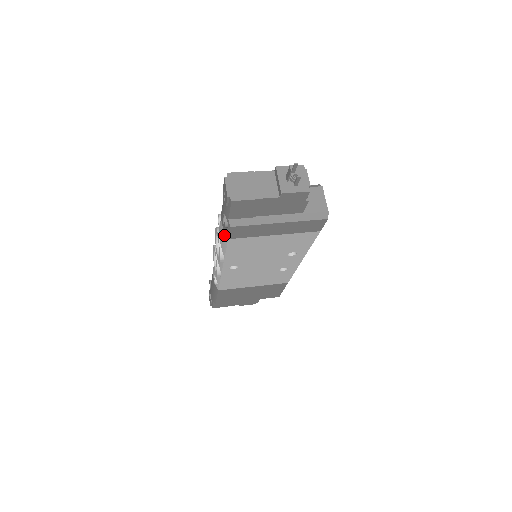
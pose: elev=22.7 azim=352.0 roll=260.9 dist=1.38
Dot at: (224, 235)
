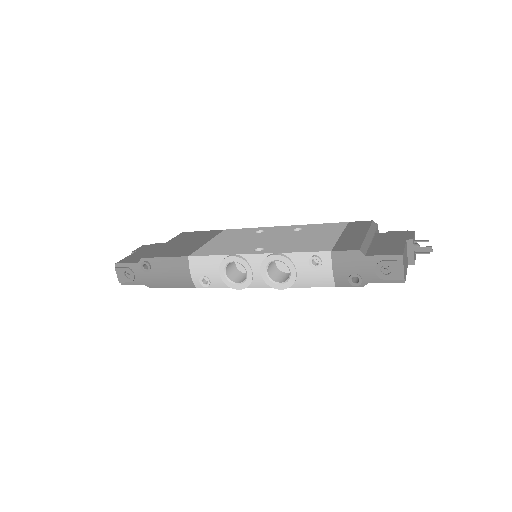
Dot at: (329, 282)
